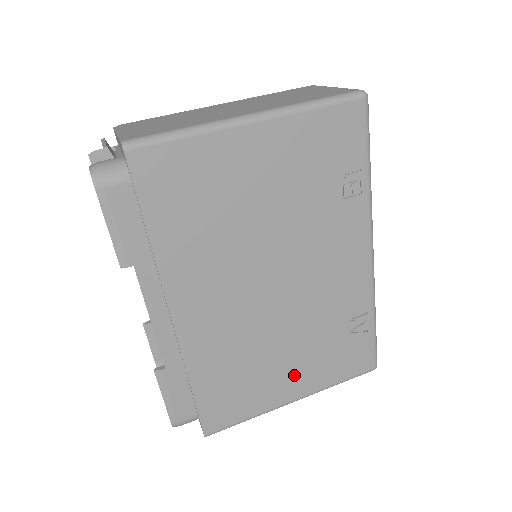
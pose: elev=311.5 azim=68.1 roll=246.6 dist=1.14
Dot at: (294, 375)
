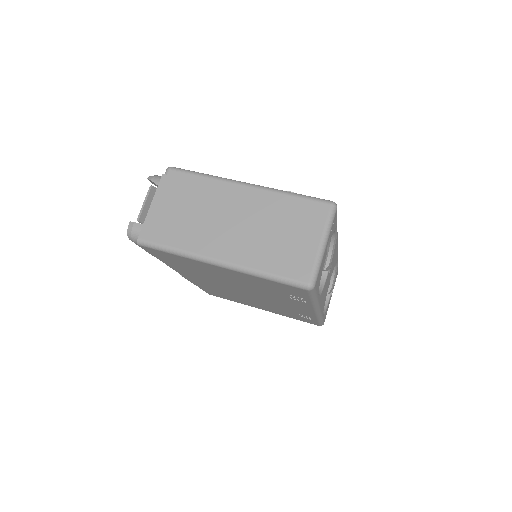
Dot at: (261, 307)
